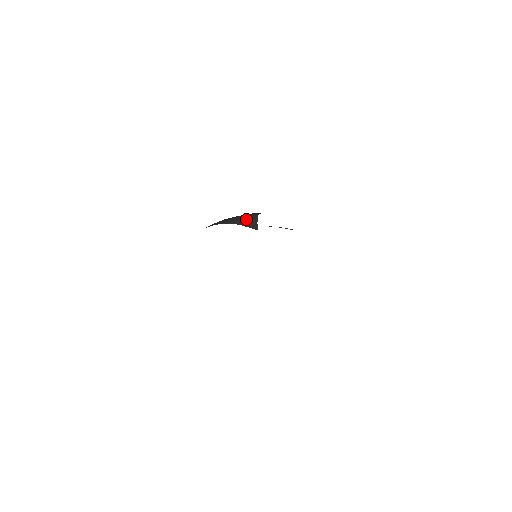
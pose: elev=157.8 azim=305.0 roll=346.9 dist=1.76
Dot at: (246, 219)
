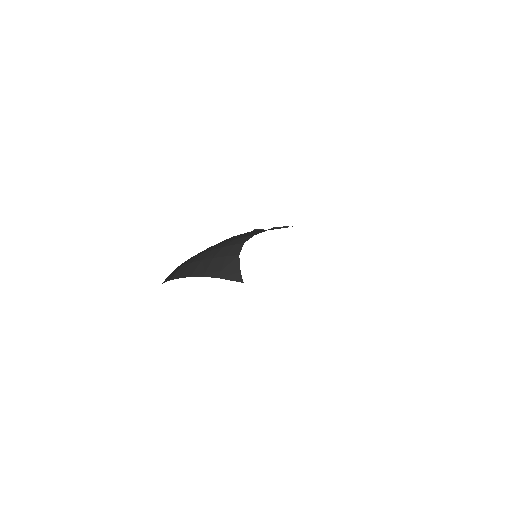
Dot at: (226, 266)
